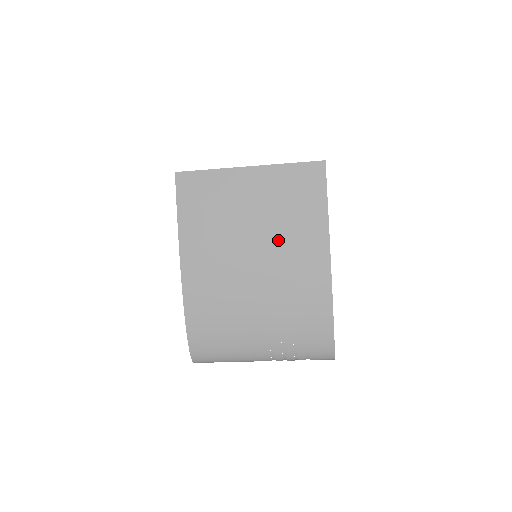
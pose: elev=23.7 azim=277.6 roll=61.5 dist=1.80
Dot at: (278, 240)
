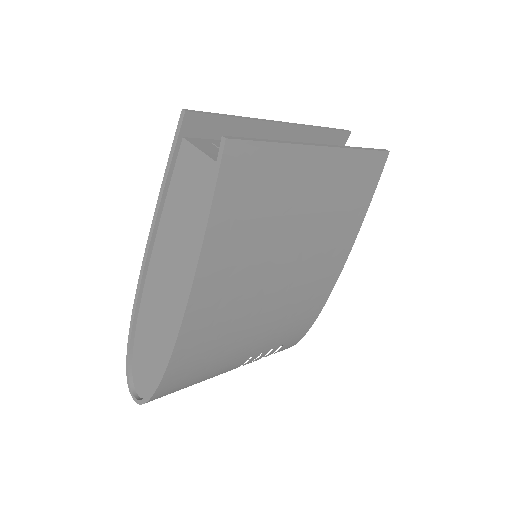
Dot at: (313, 252)
